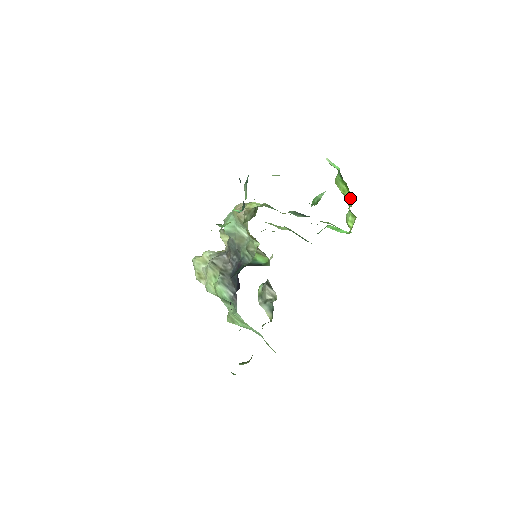
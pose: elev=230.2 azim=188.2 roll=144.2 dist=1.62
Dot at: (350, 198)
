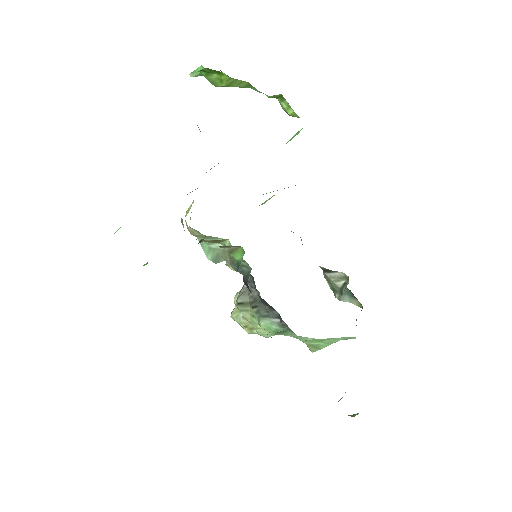
Dot at: (233, 79)
